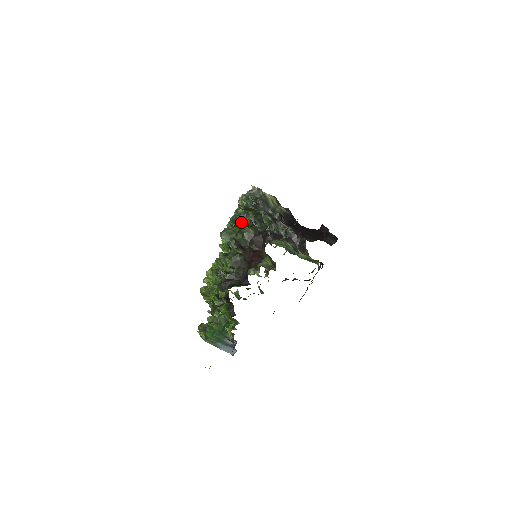
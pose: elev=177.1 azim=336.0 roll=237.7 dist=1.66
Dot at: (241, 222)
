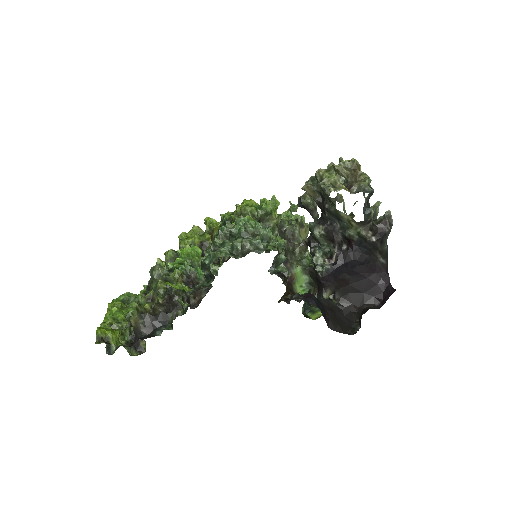
Dot at: (201, 262)
